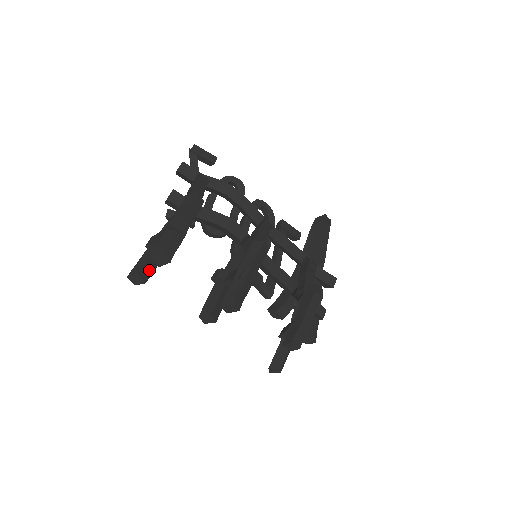
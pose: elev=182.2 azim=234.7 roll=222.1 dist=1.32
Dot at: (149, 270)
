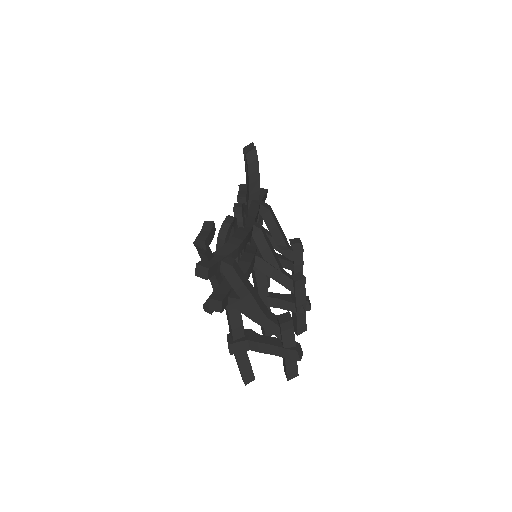
Dot at: occluded
